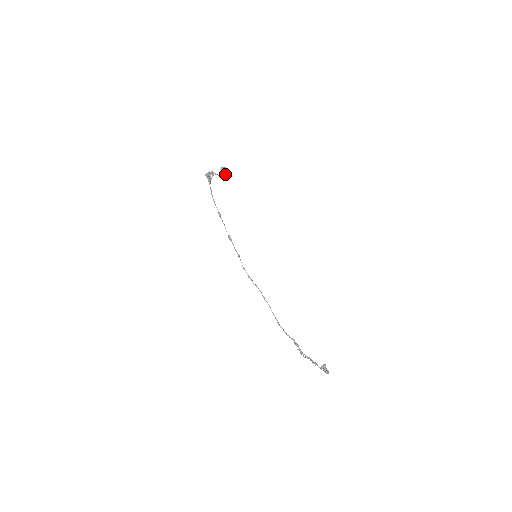
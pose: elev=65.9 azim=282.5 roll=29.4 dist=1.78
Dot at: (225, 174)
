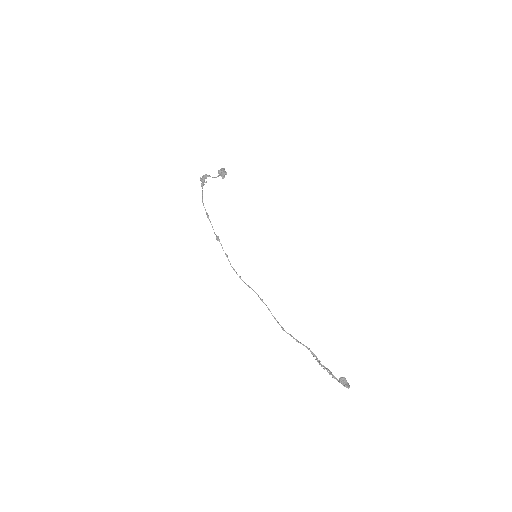
Dot at: (223, 175)
